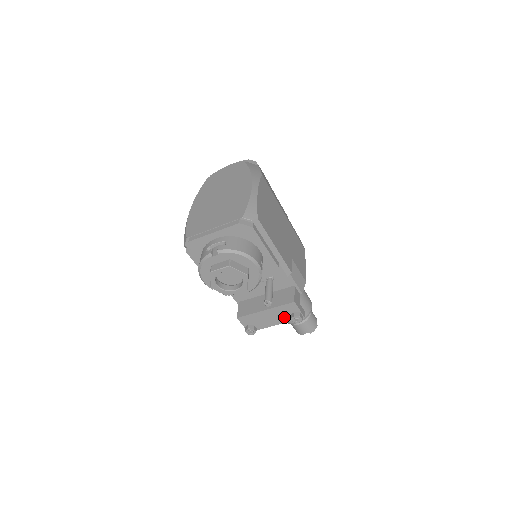
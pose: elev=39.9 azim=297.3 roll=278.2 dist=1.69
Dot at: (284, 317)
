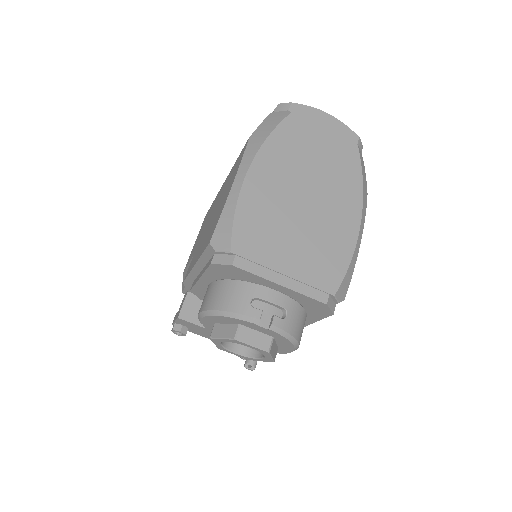
Dot at: occluded
